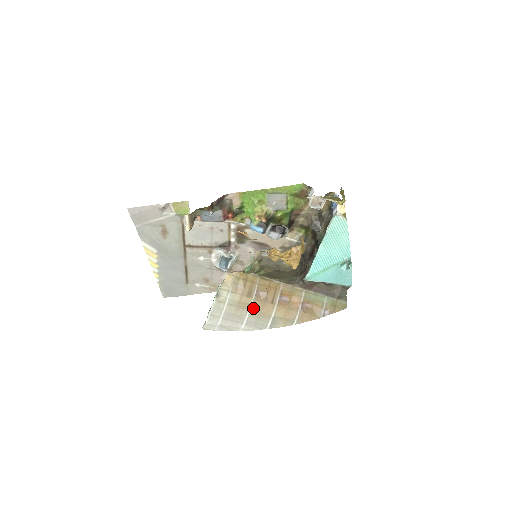
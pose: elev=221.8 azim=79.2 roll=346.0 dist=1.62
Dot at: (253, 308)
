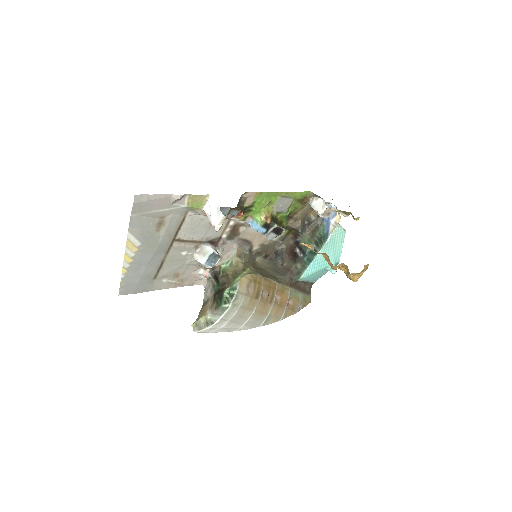
Dot at: (257, 309)
